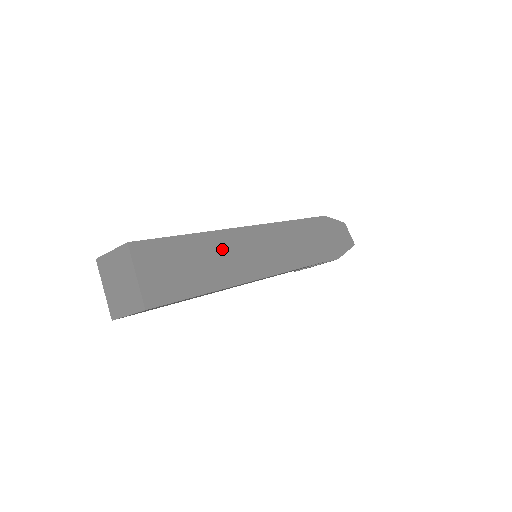
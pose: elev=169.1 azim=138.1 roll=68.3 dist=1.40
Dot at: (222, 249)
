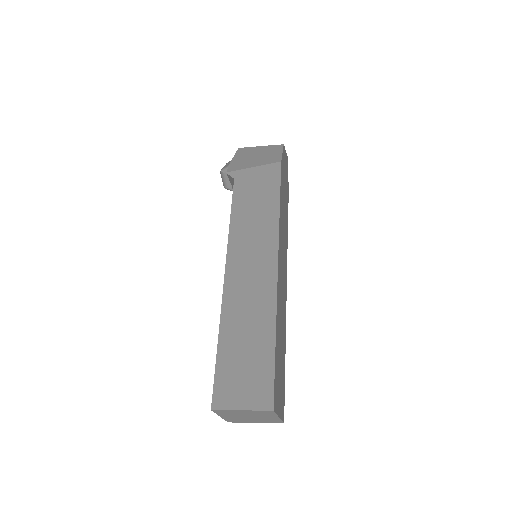
Dot at: (280, 314)
